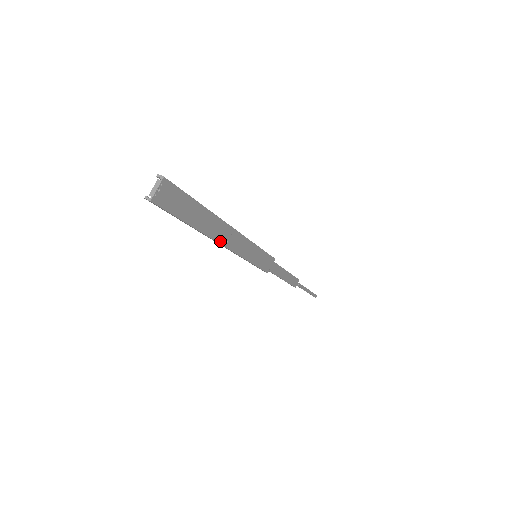
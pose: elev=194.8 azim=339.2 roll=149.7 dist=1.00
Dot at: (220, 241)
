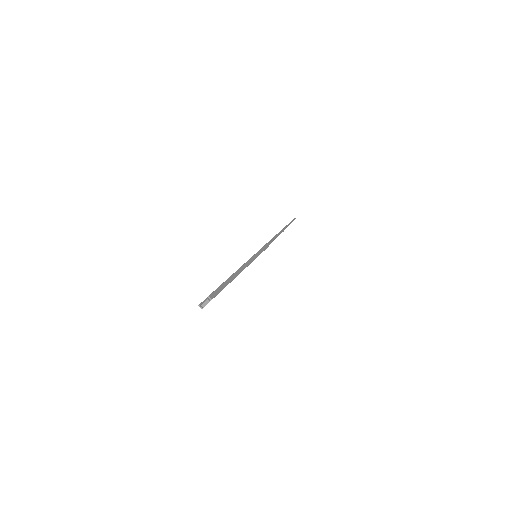
Dot at: occluded
